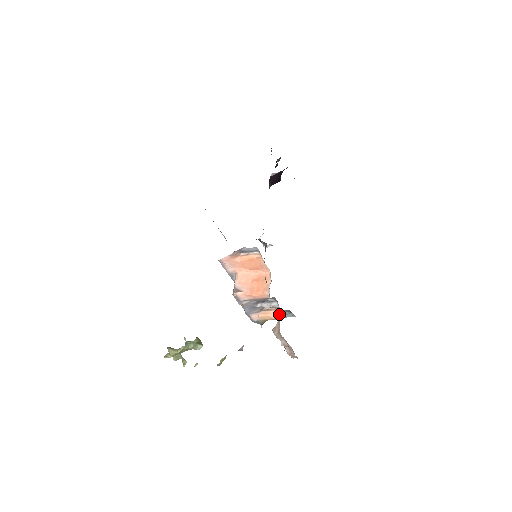
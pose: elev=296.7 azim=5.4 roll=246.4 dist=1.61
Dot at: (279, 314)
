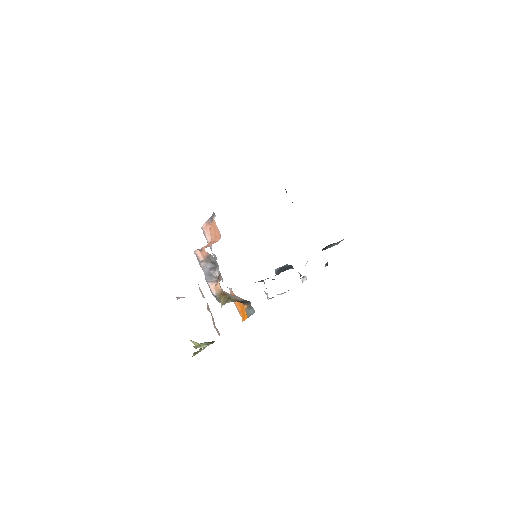
Dot at: occluded
